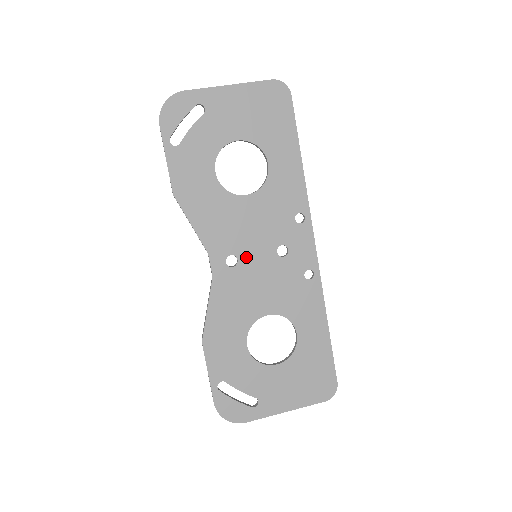
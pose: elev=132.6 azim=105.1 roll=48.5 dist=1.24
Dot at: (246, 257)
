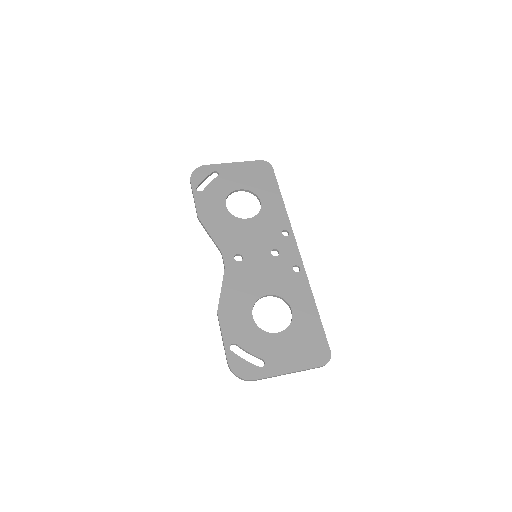
Dot at: (249, 256)
